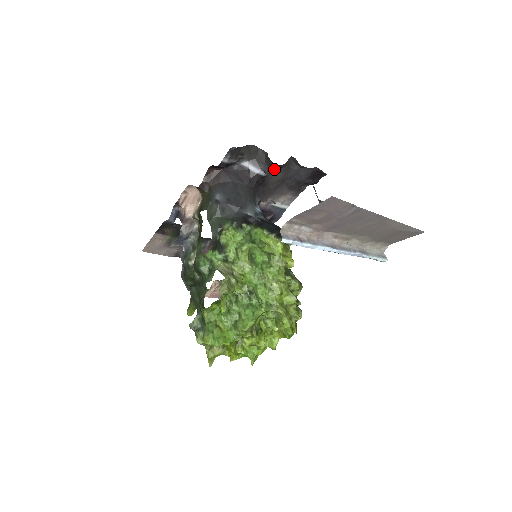
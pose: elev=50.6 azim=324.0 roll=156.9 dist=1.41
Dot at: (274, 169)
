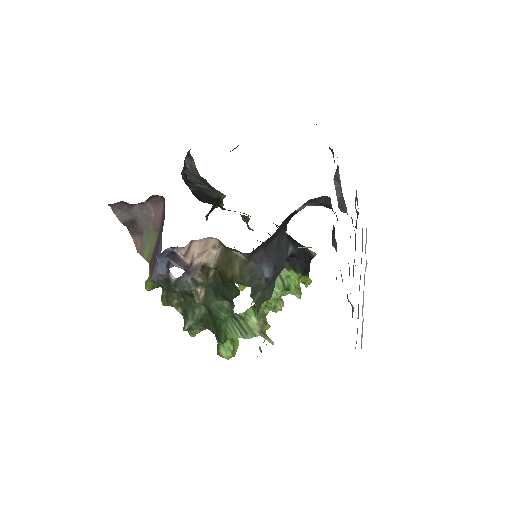
Dot at: occluded
